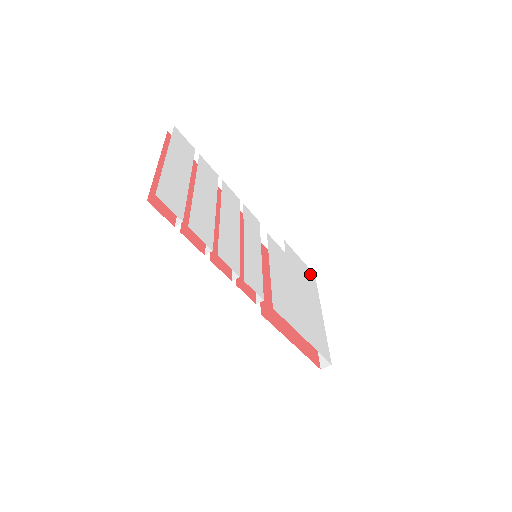
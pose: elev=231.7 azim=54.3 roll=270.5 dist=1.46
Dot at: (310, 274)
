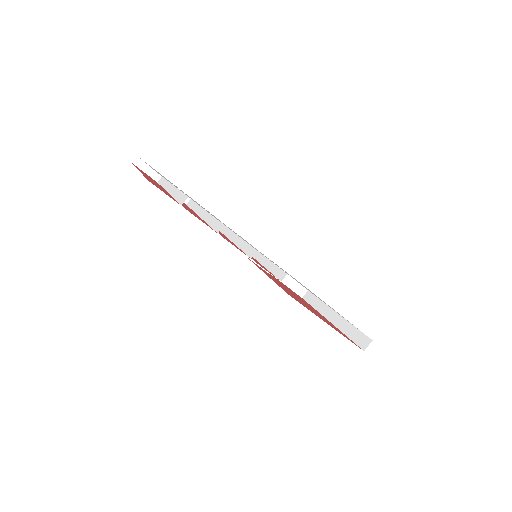
Dot at: occluded
